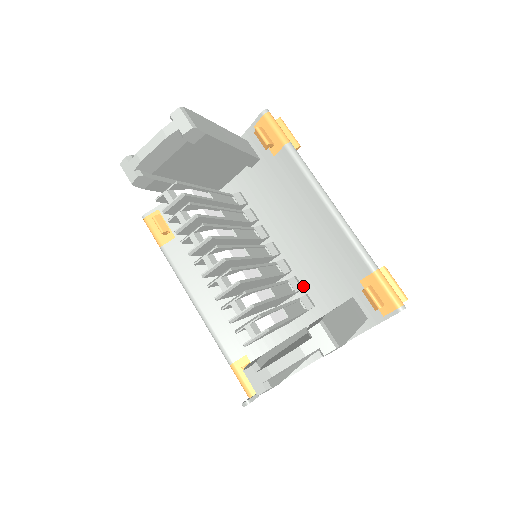
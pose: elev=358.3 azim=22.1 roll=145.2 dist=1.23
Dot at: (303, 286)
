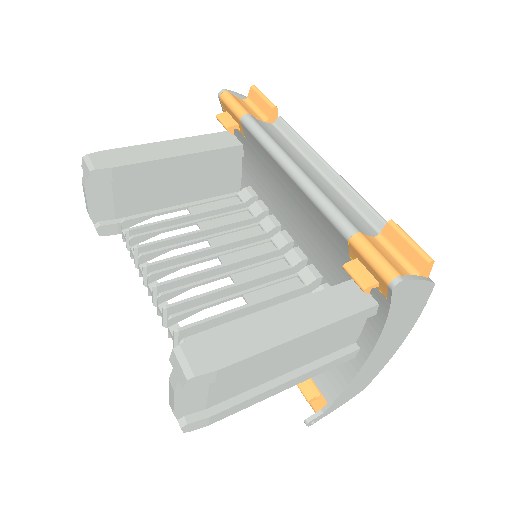
Dot at: (321, 274)
